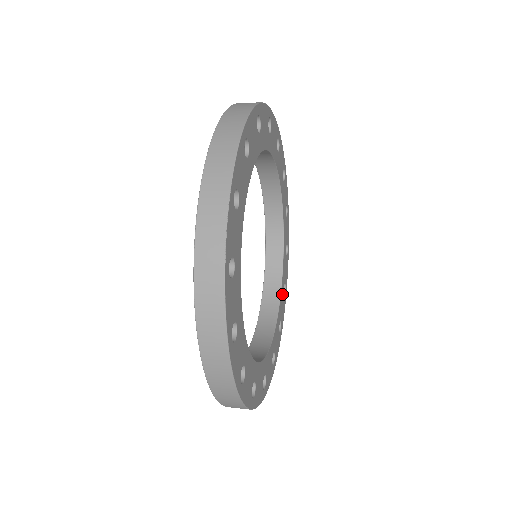
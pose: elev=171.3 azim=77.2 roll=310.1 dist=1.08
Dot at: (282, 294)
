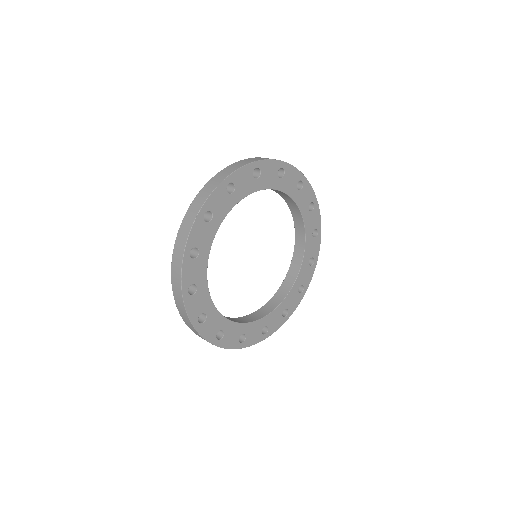
Dot at: (307, 217)
